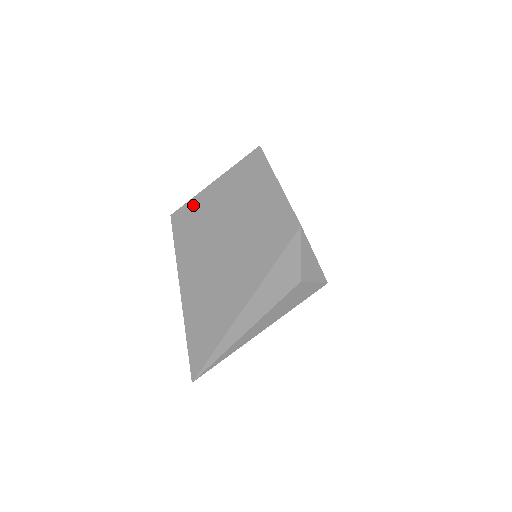
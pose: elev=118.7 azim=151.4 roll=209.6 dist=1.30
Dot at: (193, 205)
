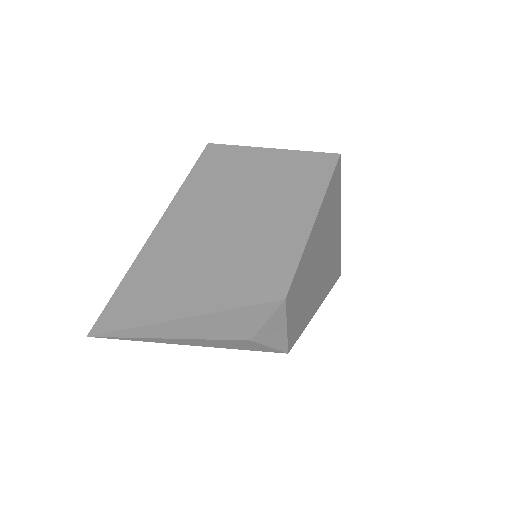
Dot at: (232, 155)
